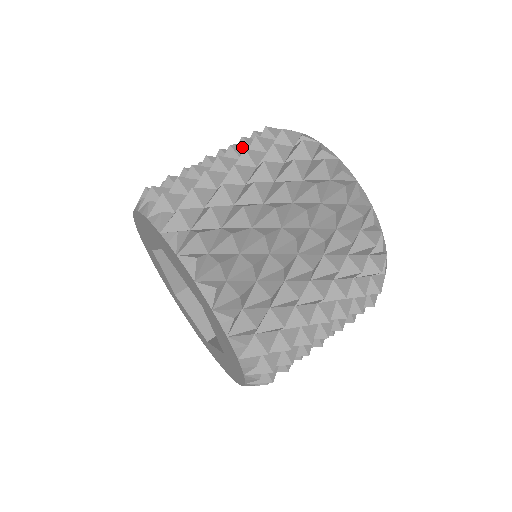
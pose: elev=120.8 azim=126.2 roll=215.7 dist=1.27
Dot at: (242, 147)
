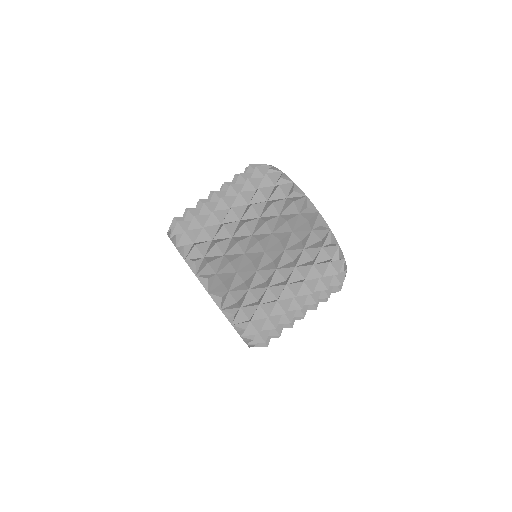
Dot at: occluded
